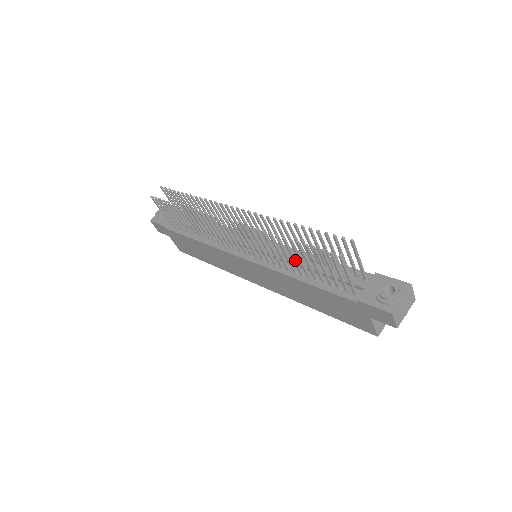
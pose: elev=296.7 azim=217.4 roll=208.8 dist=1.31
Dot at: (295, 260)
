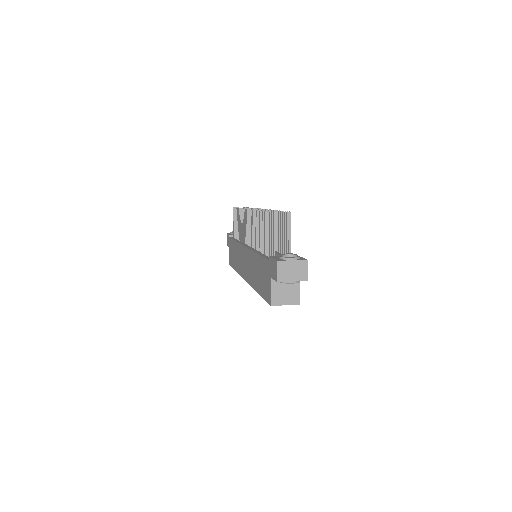
Dot at: (262, 236)
